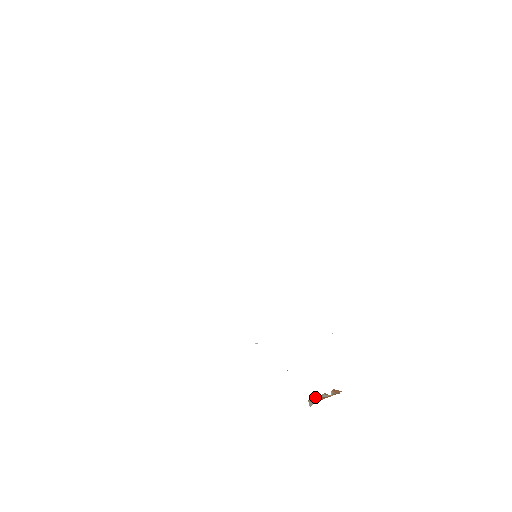
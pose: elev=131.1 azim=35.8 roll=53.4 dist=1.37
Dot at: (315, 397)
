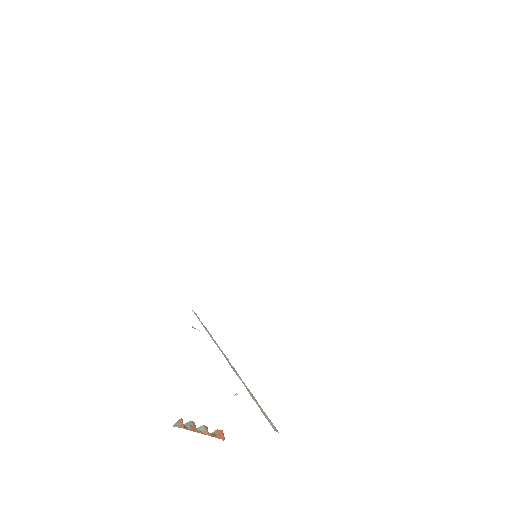
Dot at: (190, 422)
